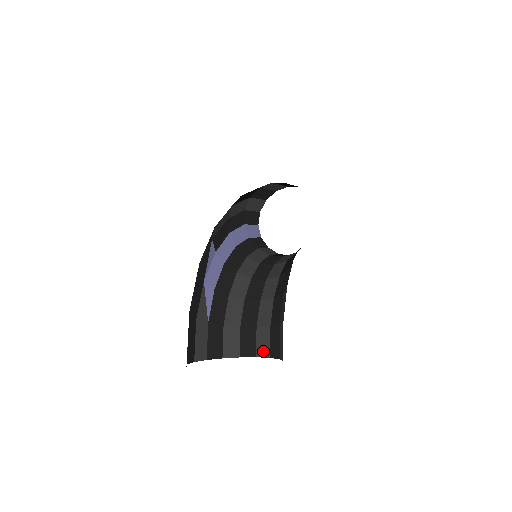
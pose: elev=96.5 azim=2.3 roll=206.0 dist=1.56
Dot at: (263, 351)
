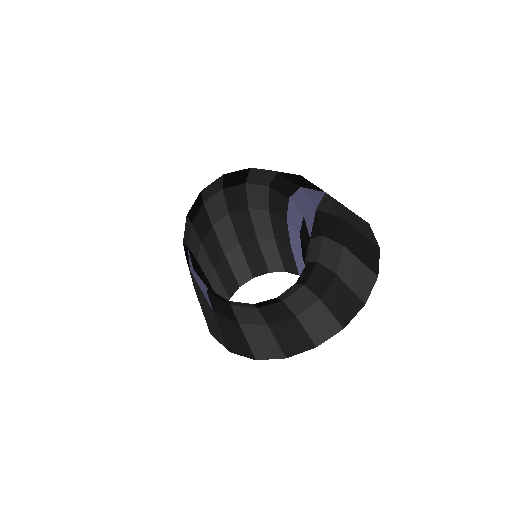
Dot at: (325, 330)
